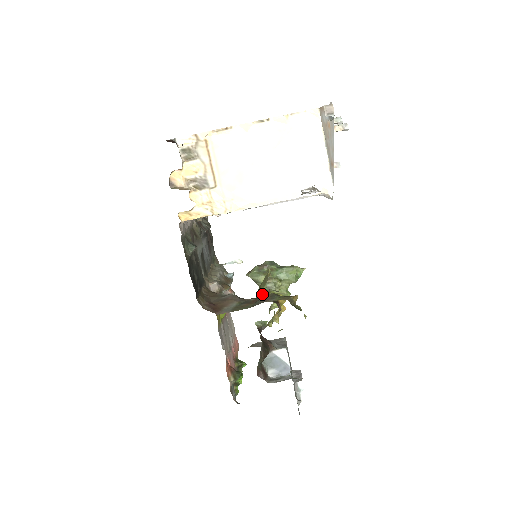
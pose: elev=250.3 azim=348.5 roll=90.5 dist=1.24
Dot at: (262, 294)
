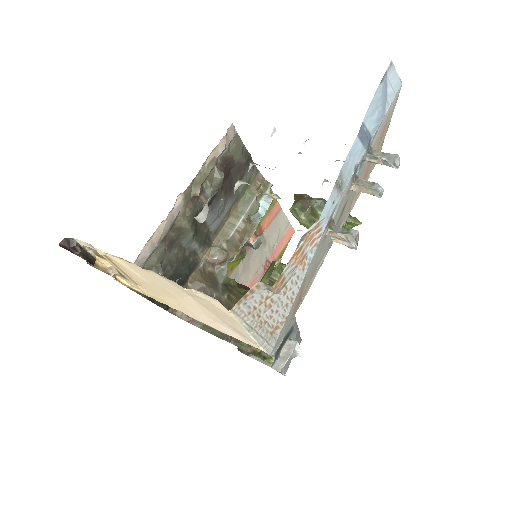
Dot at: occluded
